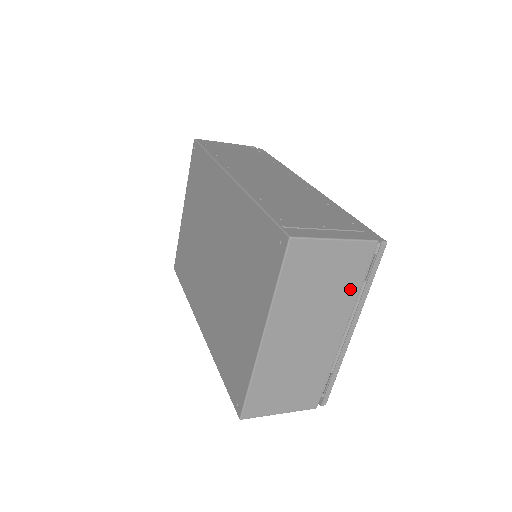
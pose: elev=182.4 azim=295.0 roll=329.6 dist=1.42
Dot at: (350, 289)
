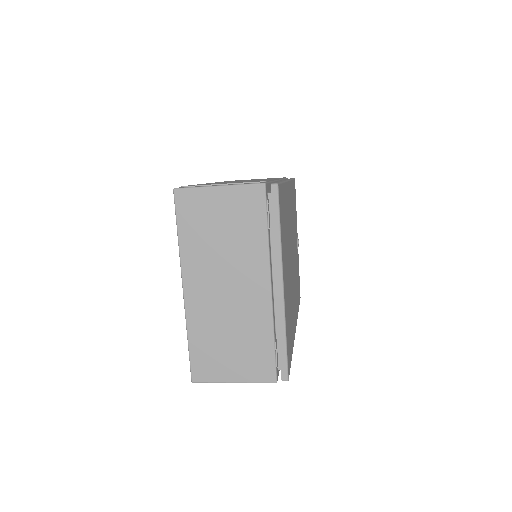
Dot at: (255, 236)
